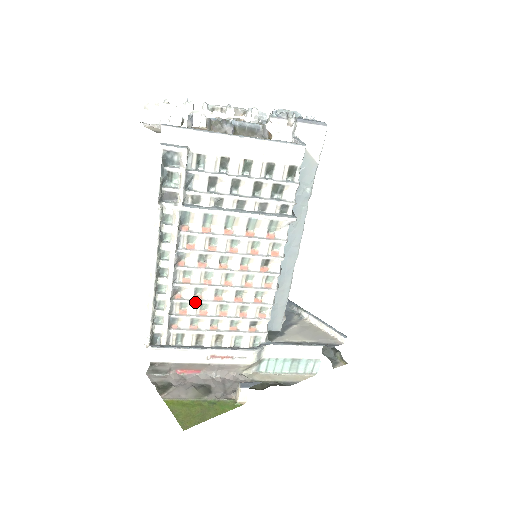
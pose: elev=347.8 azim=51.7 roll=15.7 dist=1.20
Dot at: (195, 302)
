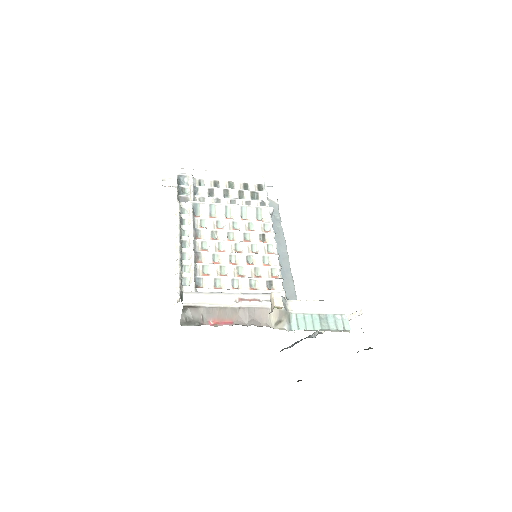
Dot at: (215, 265)
